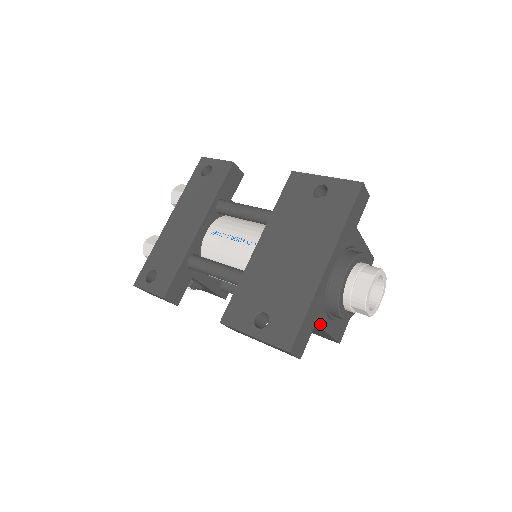
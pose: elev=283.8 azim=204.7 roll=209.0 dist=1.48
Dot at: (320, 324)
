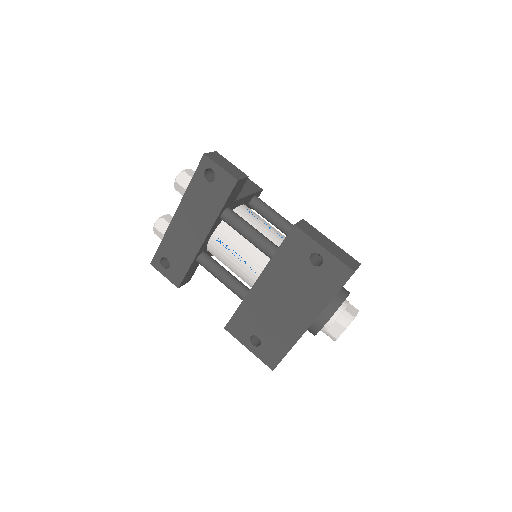
Dot at: occluded
